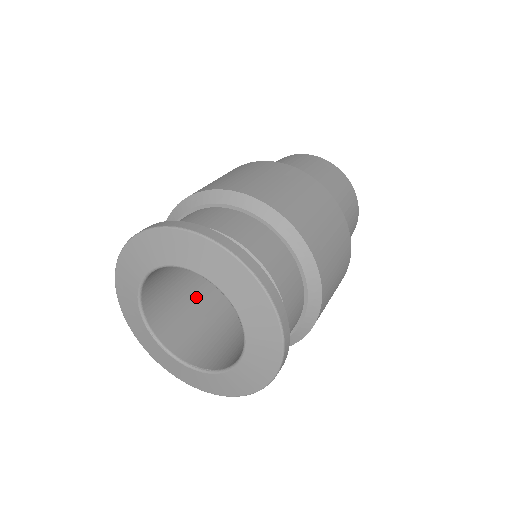
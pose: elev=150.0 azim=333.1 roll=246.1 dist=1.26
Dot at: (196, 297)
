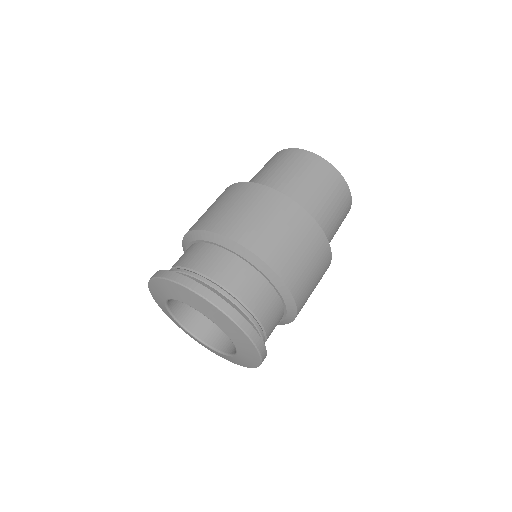
Dot at: occluded
